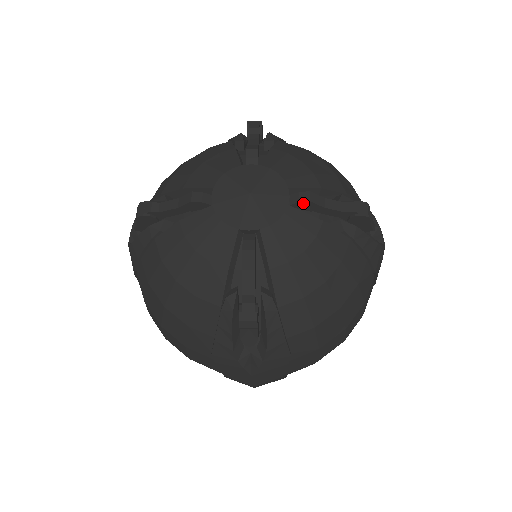
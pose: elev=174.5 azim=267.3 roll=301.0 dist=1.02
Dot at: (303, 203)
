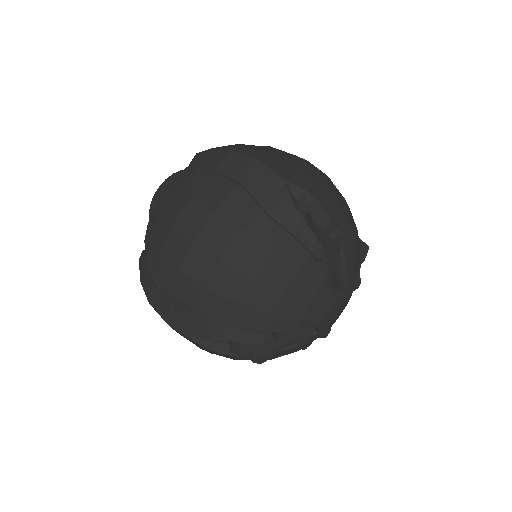
Dot at: (354, 289)
